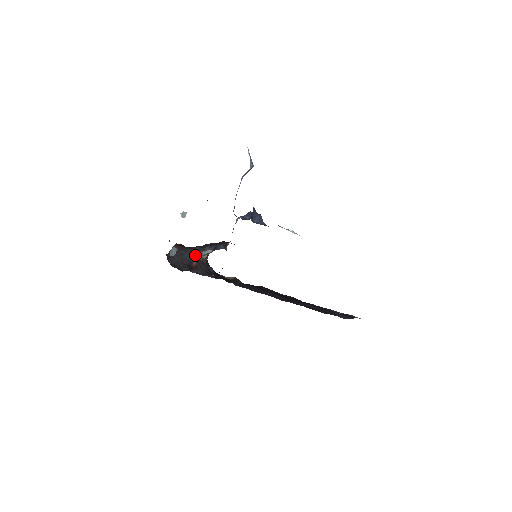
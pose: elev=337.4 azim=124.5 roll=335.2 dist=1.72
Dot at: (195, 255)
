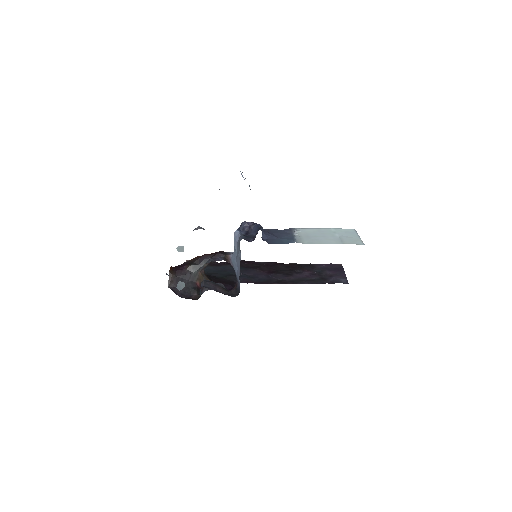
Dot at: (194, 274)
